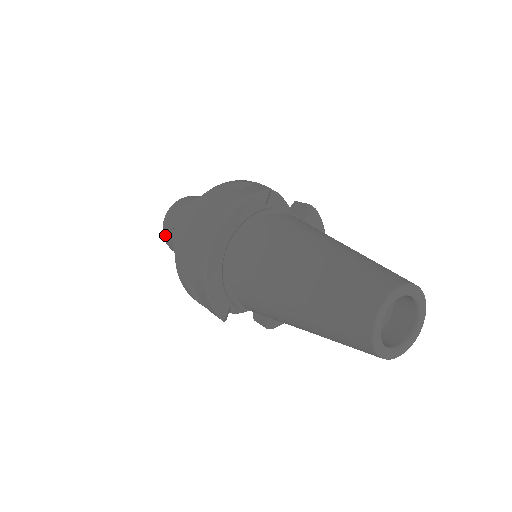
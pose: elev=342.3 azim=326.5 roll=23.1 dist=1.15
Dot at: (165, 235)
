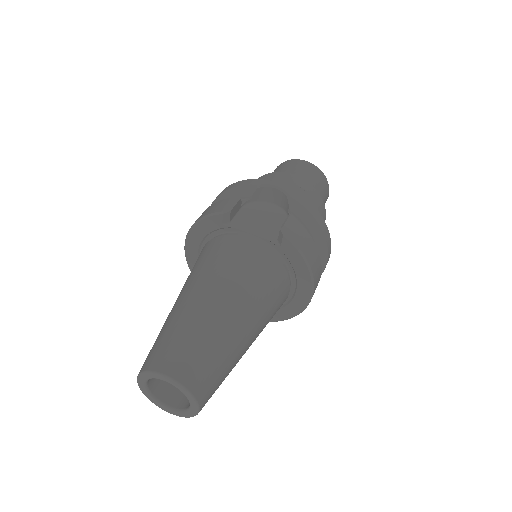
Dot at: occluded
